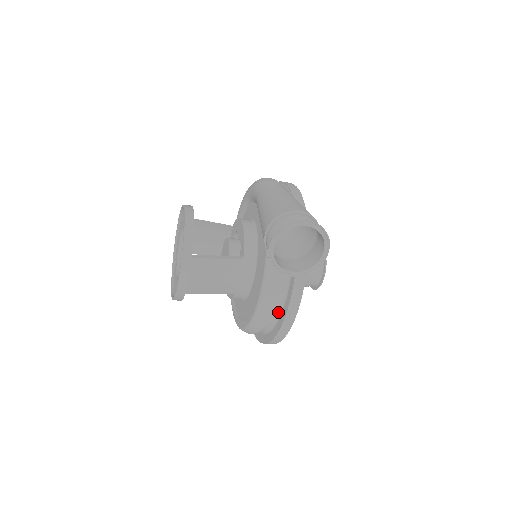
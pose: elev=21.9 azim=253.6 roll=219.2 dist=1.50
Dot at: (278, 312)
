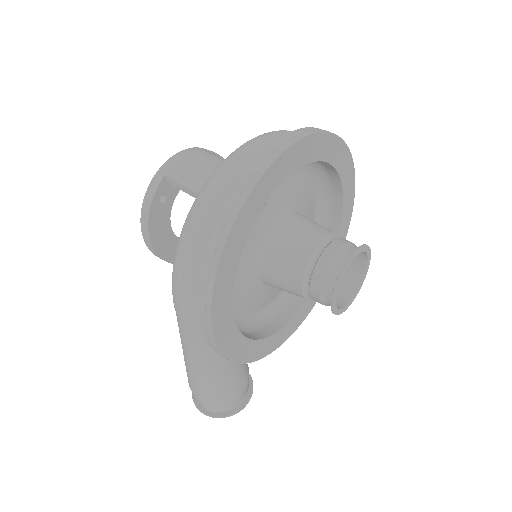
Dot at: occluded
